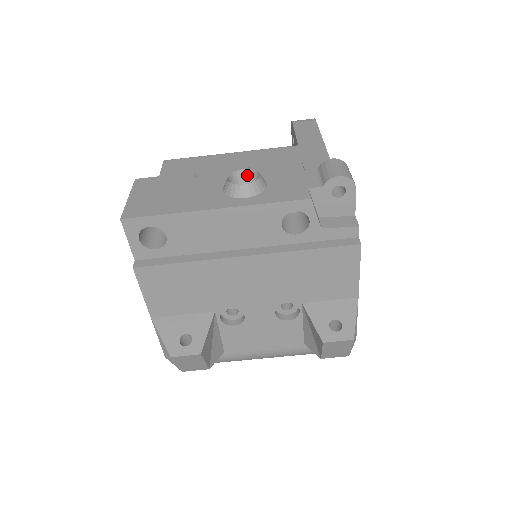
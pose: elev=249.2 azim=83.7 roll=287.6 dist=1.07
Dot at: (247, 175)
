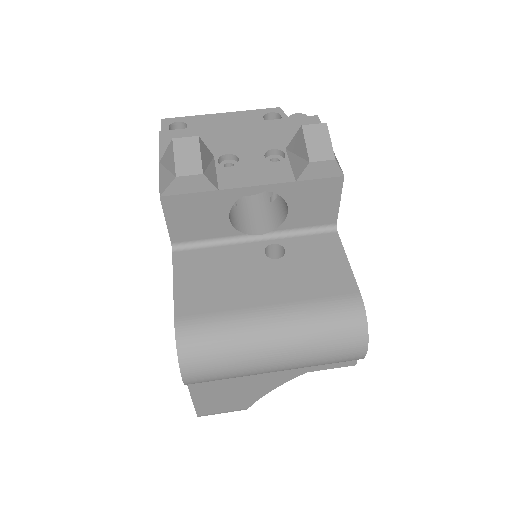
Dot at: occluded
